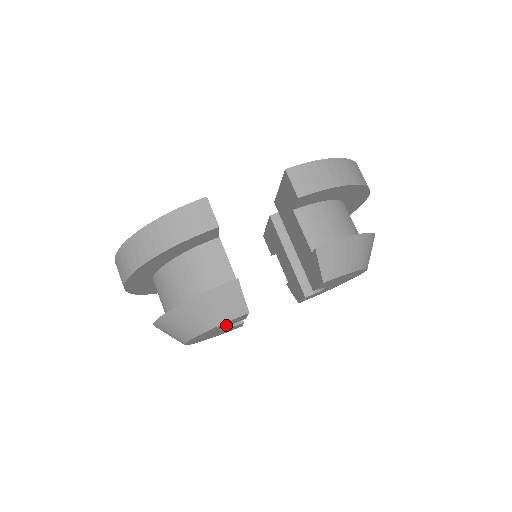
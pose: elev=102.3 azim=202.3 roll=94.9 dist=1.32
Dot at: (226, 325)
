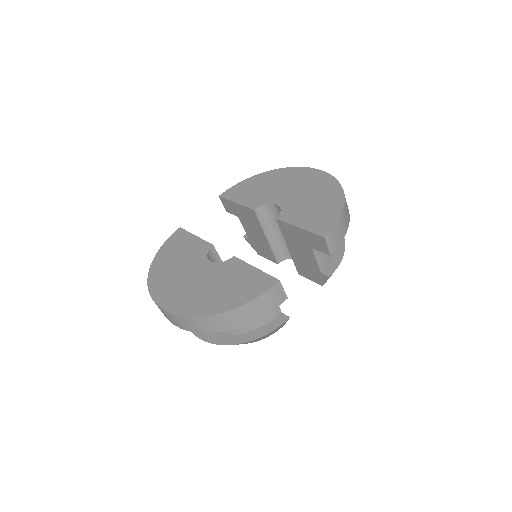
Dot at: occluded
